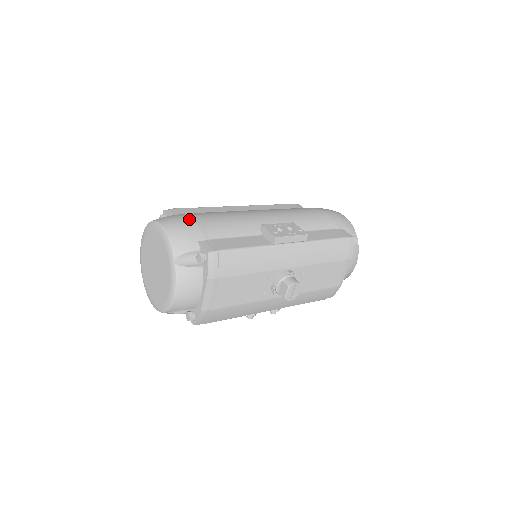
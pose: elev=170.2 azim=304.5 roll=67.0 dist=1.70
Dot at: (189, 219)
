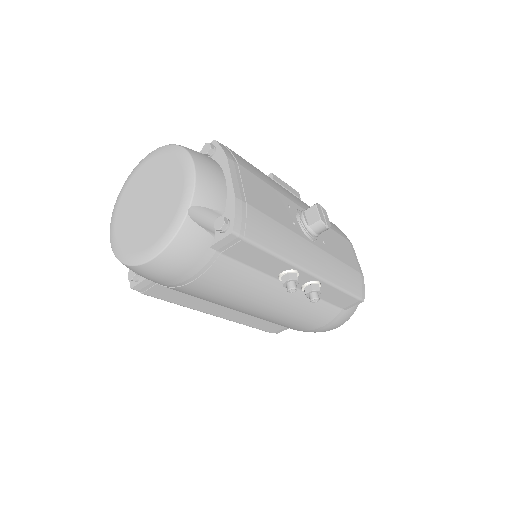
Dot at: occluded
